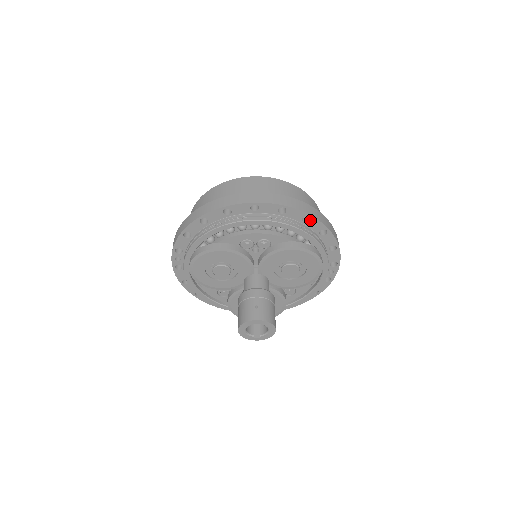
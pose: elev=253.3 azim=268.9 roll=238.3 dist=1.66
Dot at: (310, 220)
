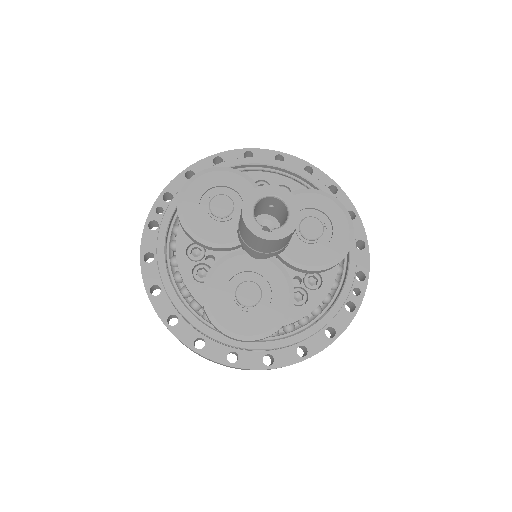
Dot at: (337, 193)
